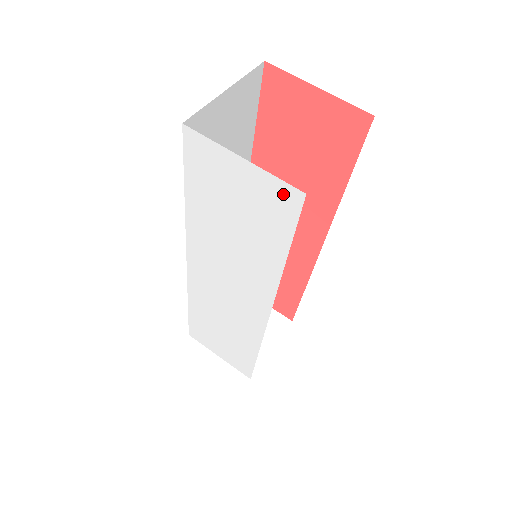
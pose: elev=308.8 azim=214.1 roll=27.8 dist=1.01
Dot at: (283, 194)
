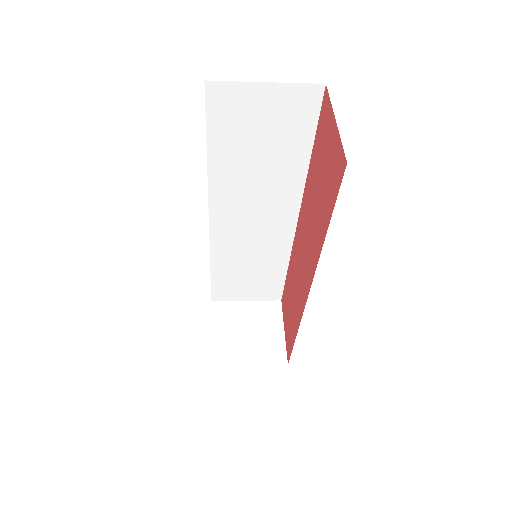
Dot at: occluded
